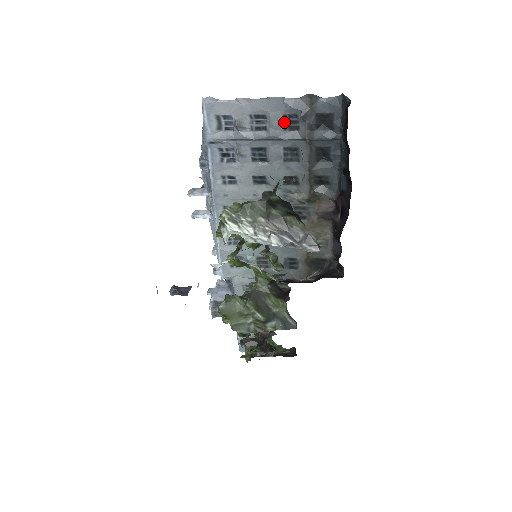
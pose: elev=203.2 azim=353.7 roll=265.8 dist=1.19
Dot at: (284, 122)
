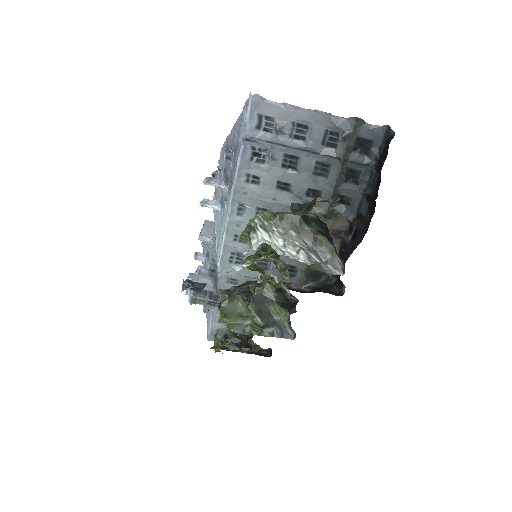
Dot at: (324, 137)
